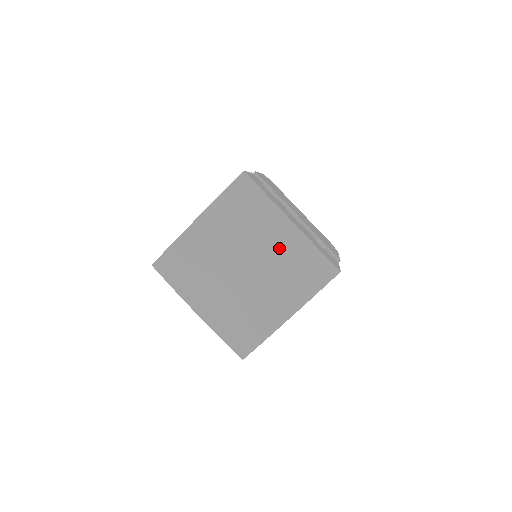
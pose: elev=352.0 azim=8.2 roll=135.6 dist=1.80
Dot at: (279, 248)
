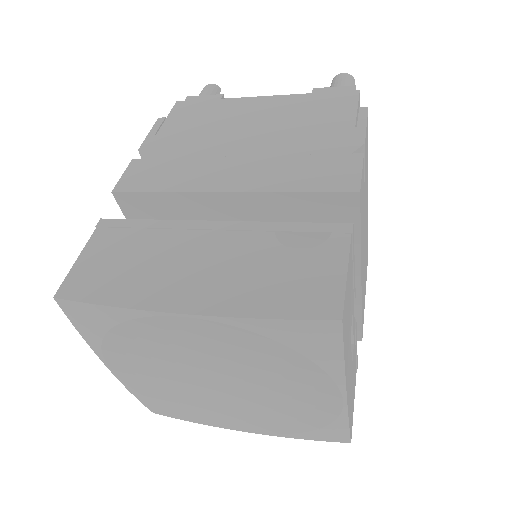
Dot at: (220, 345)
